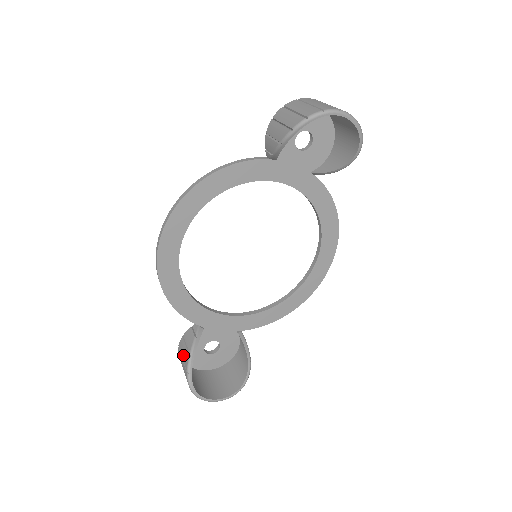
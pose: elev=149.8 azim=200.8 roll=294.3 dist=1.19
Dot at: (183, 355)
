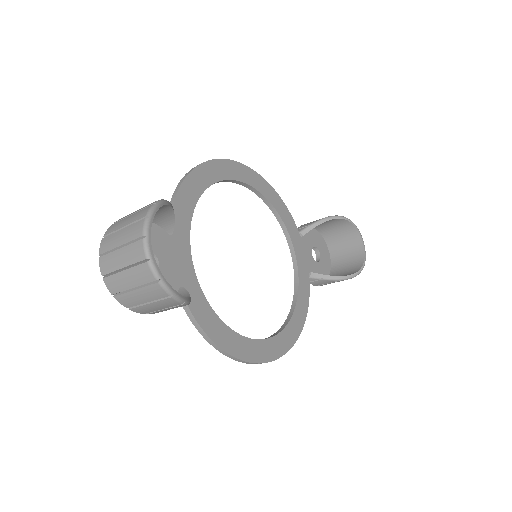
Dot at: occluded
